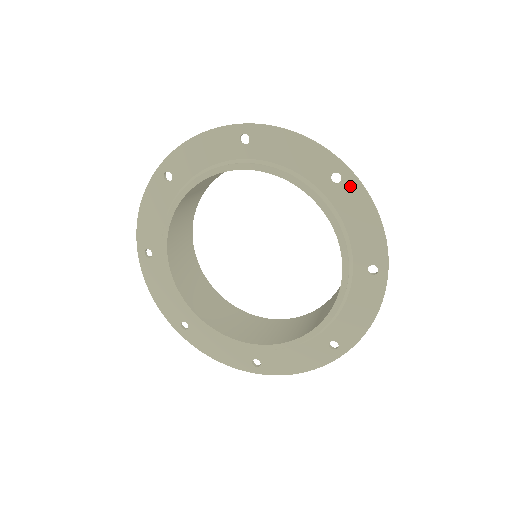
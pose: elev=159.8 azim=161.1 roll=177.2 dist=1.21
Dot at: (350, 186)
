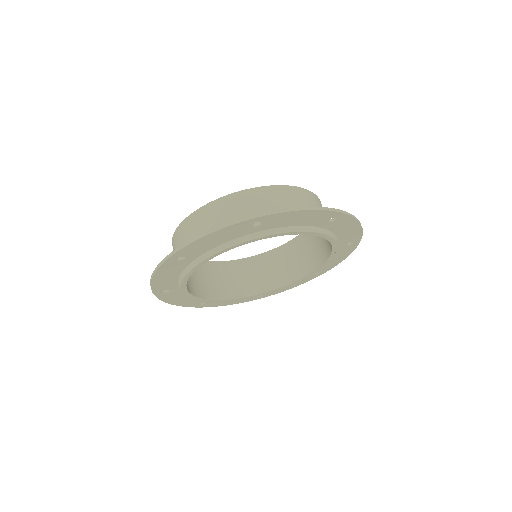
Dot at: (270, 219)
